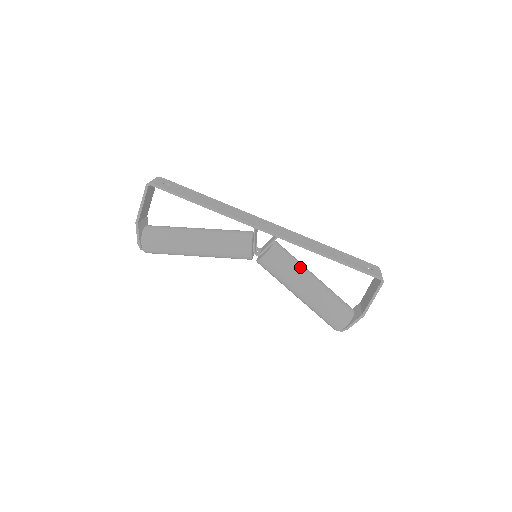
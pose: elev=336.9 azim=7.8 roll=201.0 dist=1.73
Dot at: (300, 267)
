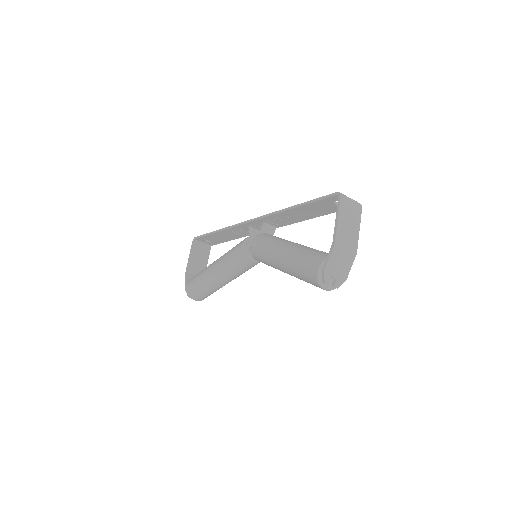
Dot at: (282, 239)
